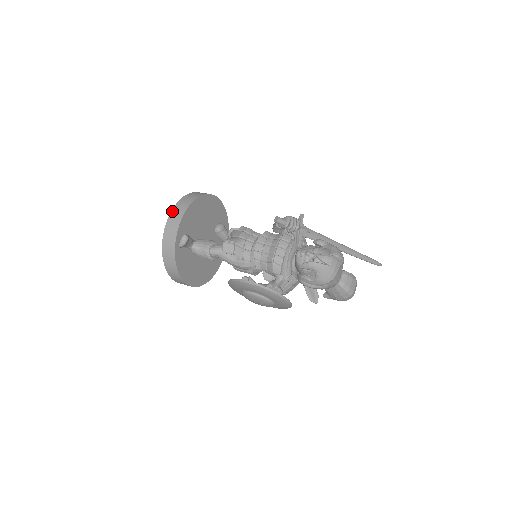
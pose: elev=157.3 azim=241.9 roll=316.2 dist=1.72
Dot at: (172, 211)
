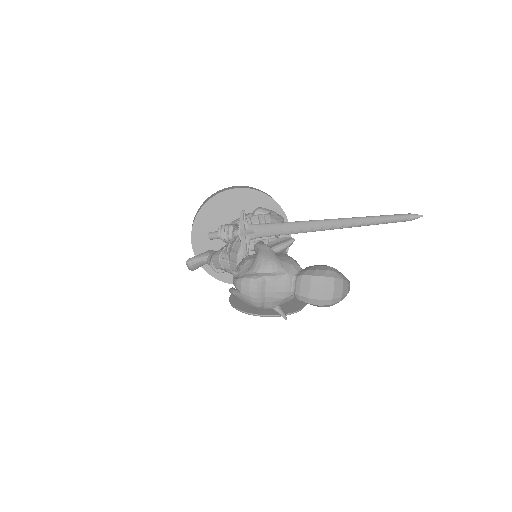
Dot at: occluded
